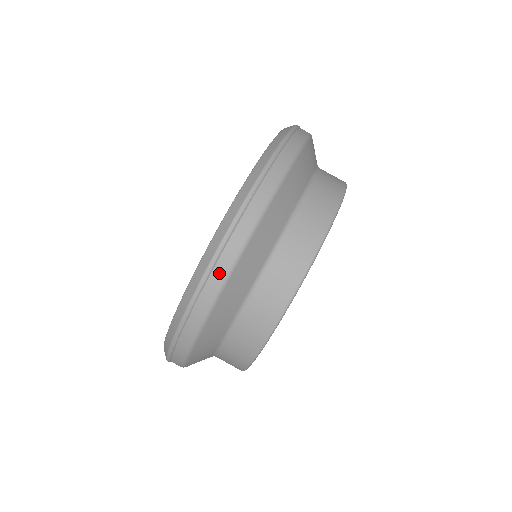
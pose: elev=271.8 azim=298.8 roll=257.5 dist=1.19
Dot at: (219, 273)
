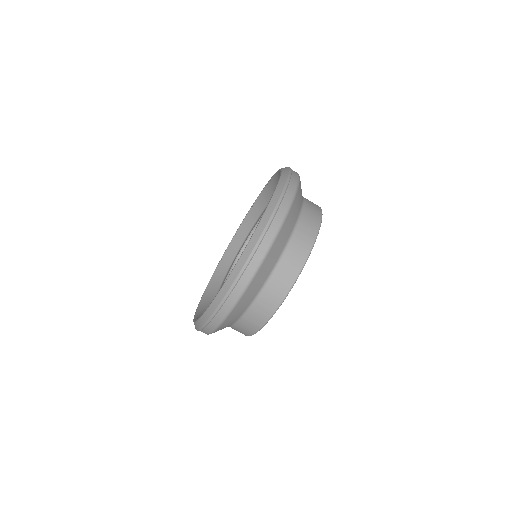
Dot at: (268, 239)
